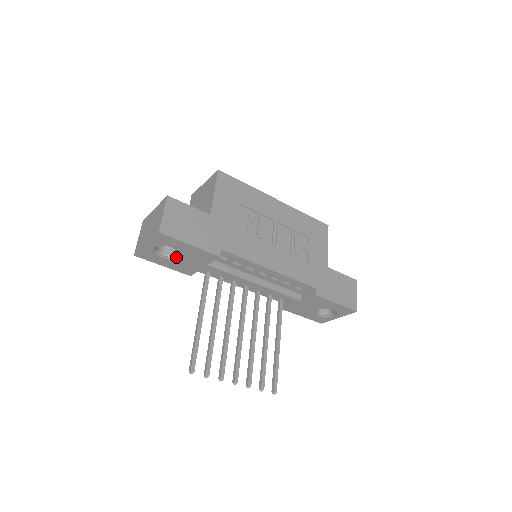
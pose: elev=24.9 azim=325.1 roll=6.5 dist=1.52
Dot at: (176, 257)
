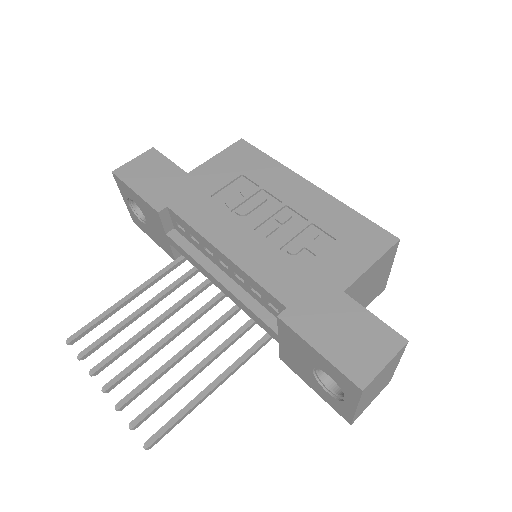
Dot at: (146, 220)
